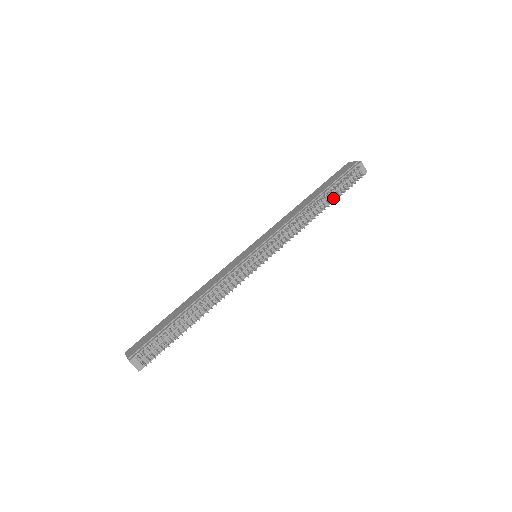
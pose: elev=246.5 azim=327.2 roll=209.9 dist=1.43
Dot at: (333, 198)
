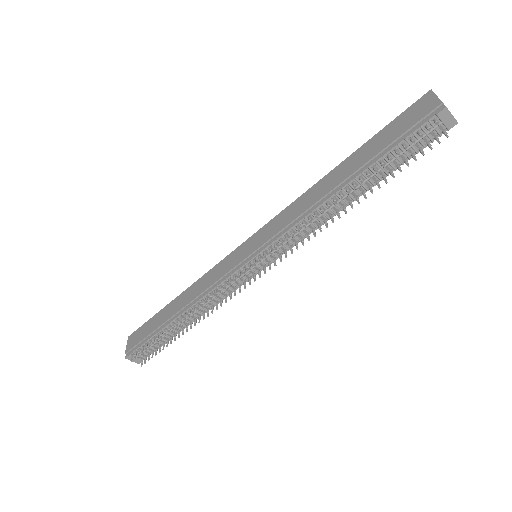
Dot at: (379, 178)
